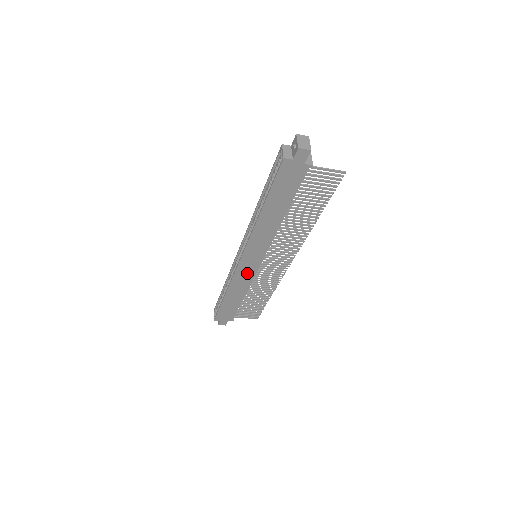
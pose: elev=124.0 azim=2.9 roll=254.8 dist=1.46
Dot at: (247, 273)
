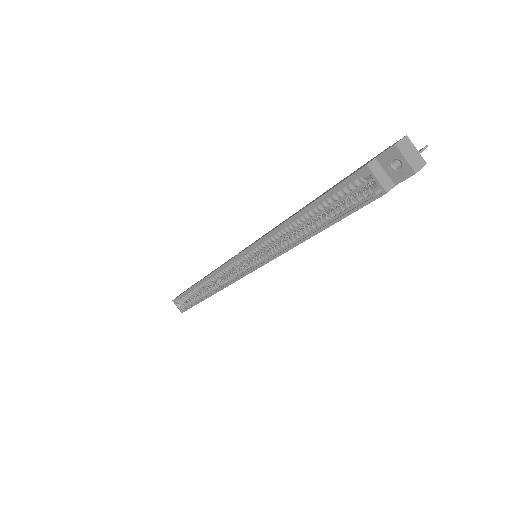
Dot at: occluded
